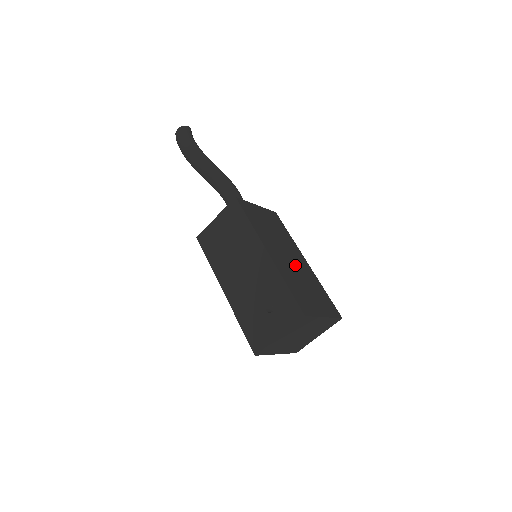
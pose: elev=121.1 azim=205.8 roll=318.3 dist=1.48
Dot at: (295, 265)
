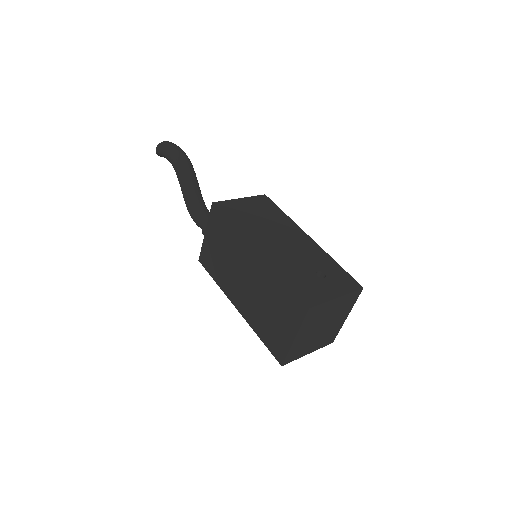
Dot at: occluded
